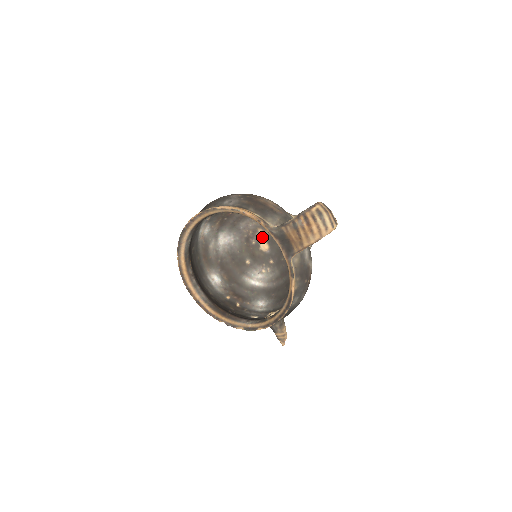
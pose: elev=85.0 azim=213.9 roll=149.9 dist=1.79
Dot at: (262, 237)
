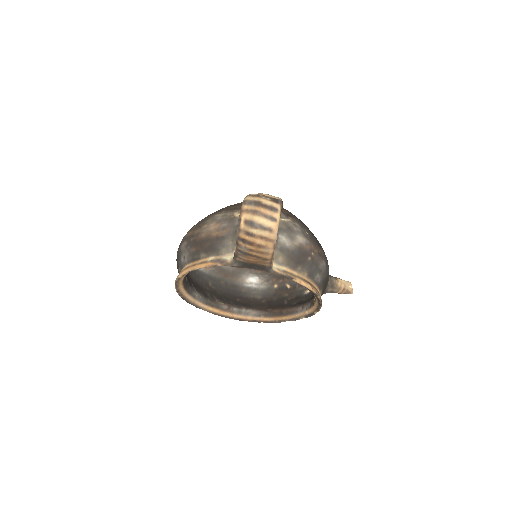
Dot at: occluded
